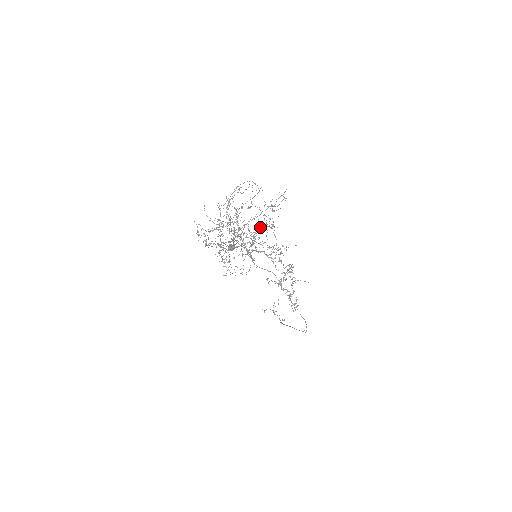
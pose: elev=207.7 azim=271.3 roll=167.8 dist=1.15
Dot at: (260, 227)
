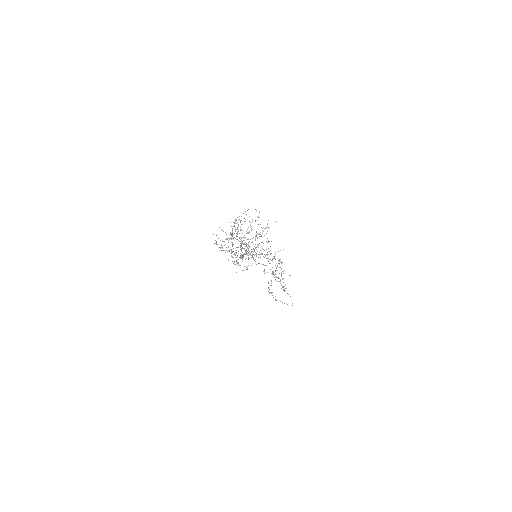
Dot at: occluded
